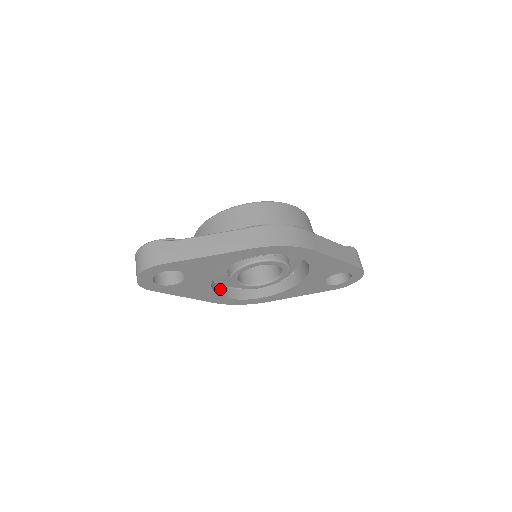
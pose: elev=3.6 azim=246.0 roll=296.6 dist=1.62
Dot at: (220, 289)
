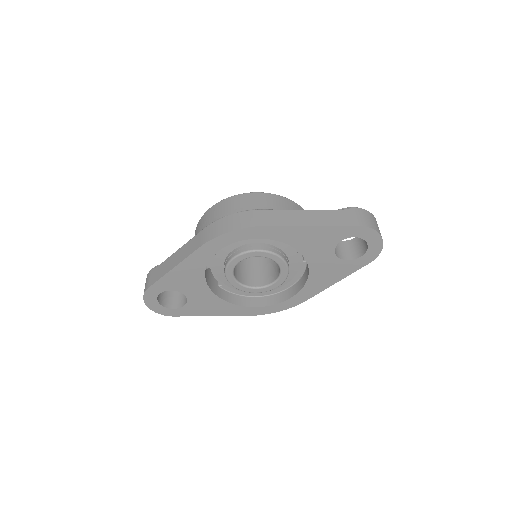
Dot at: (245, 300)
